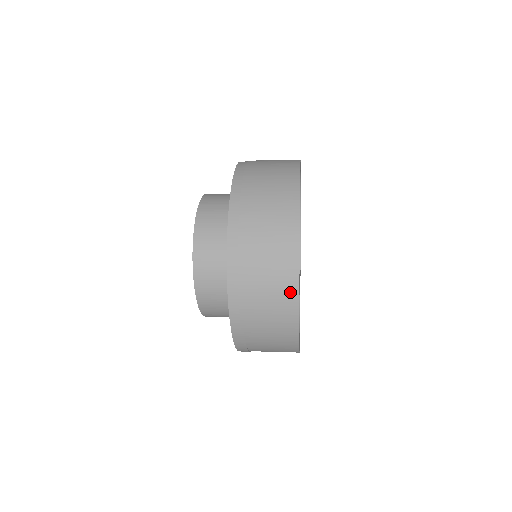
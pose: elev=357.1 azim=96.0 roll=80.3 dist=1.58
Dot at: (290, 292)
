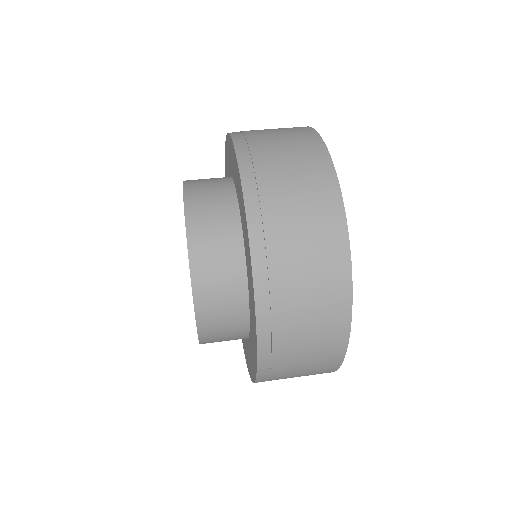
Dot at: (336, 352)
